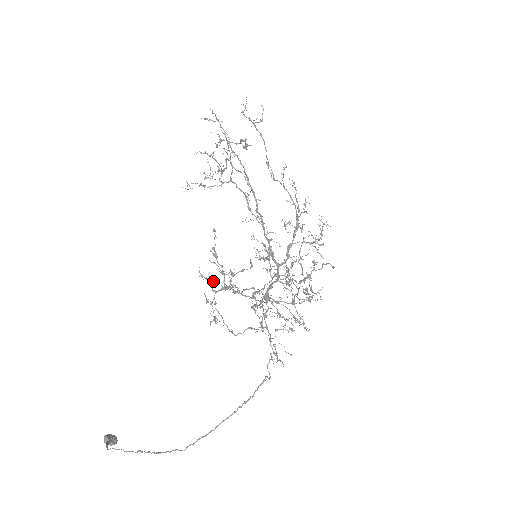
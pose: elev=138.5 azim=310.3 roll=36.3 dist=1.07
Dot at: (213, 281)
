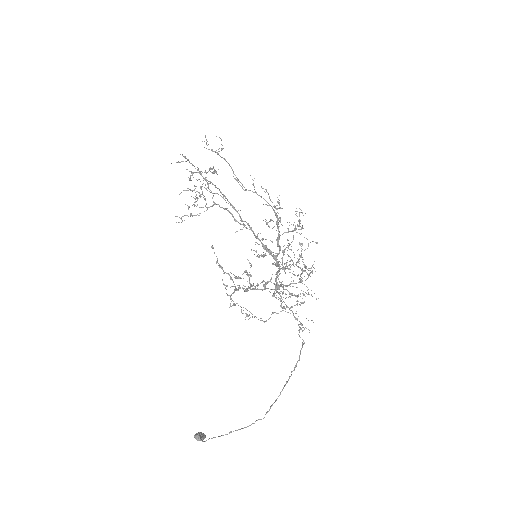
Dot at: (225, 288)
